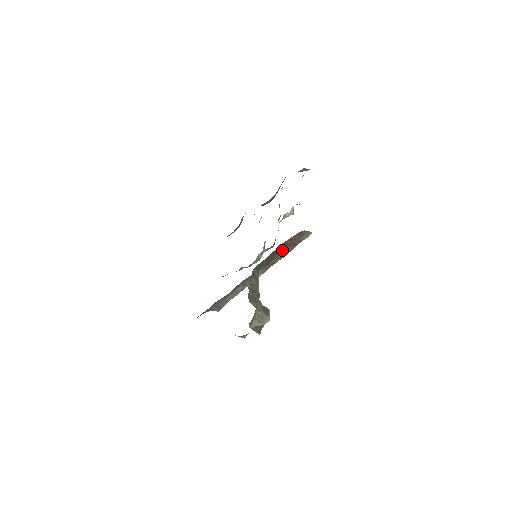
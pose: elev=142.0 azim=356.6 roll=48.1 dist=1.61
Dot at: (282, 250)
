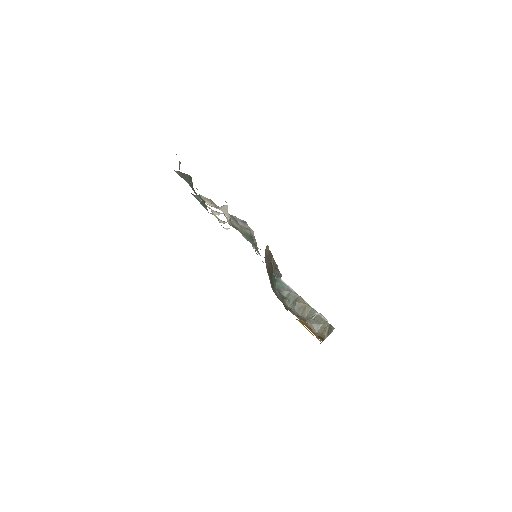
Dot at: (269, 264)
